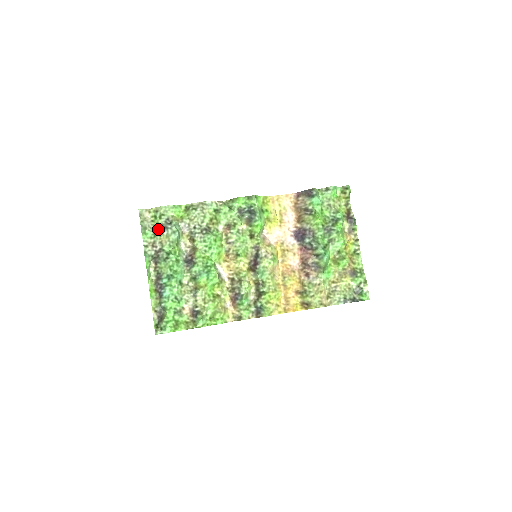
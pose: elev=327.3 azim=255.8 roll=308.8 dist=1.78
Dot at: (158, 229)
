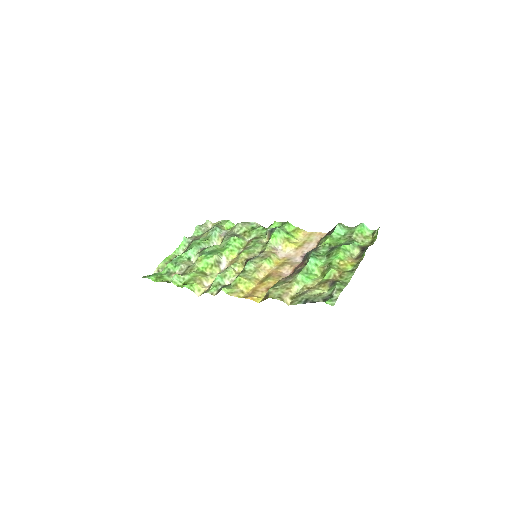
Dot at: occluded
